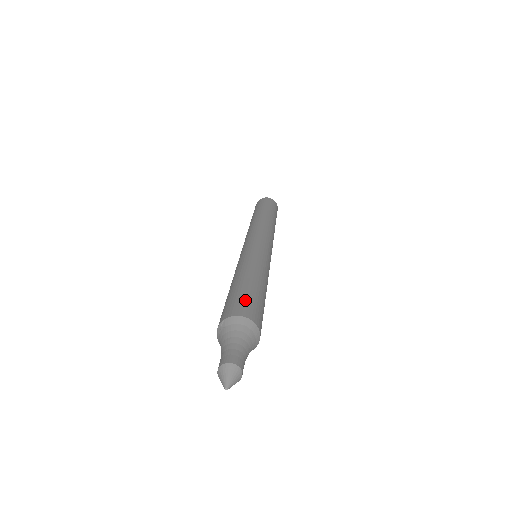
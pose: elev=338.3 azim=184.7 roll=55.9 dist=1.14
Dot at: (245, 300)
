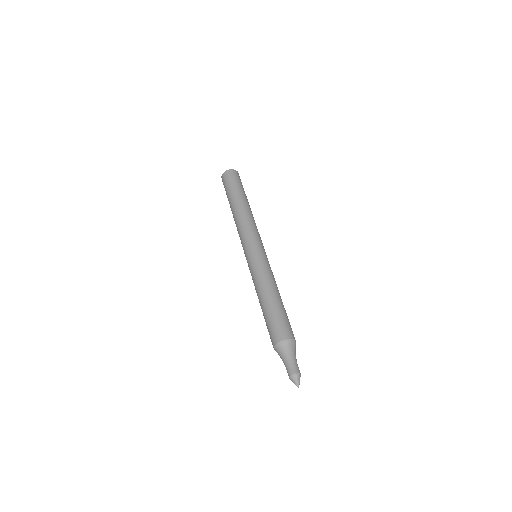
Dot at: (277, 325)
